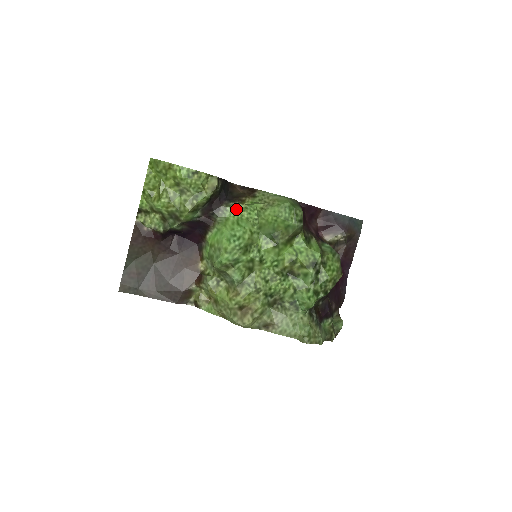
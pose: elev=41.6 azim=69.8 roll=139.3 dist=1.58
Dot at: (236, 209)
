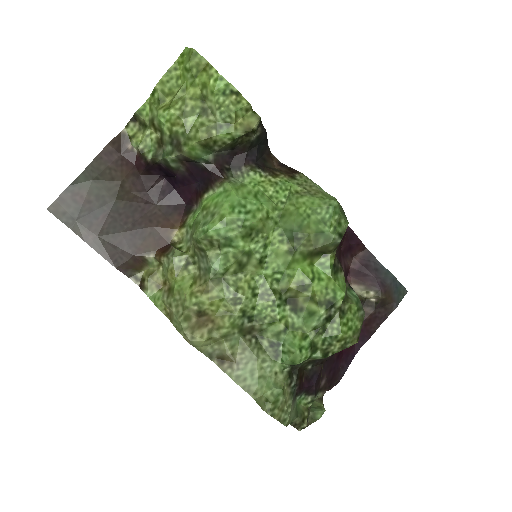
Dot at: (262, 180)
